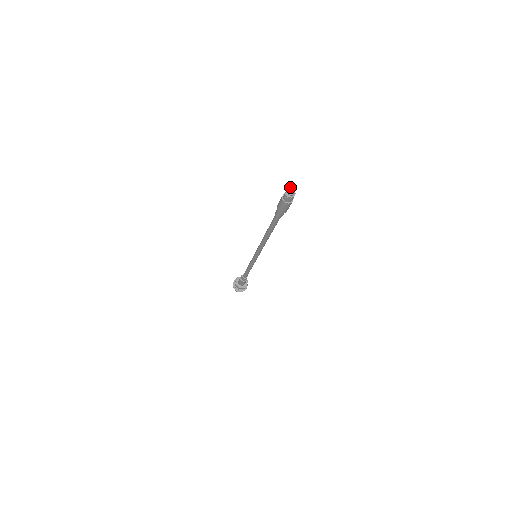
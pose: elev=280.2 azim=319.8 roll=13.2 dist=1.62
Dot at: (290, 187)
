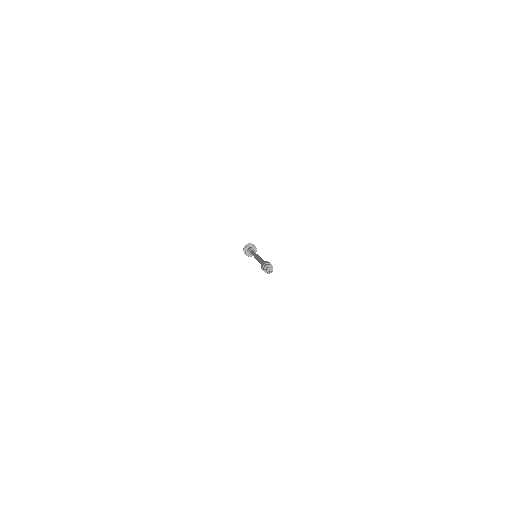
Dot at: (266, 269)
